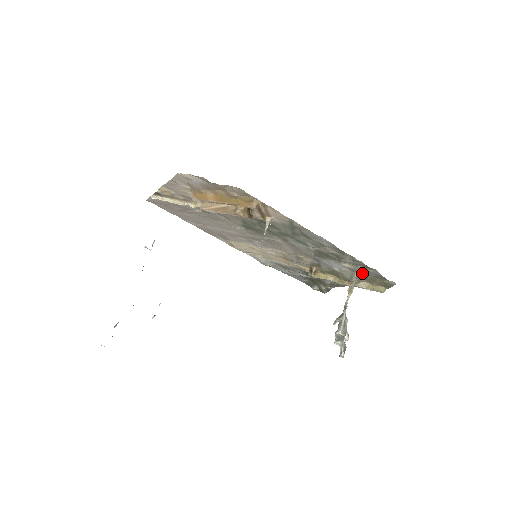
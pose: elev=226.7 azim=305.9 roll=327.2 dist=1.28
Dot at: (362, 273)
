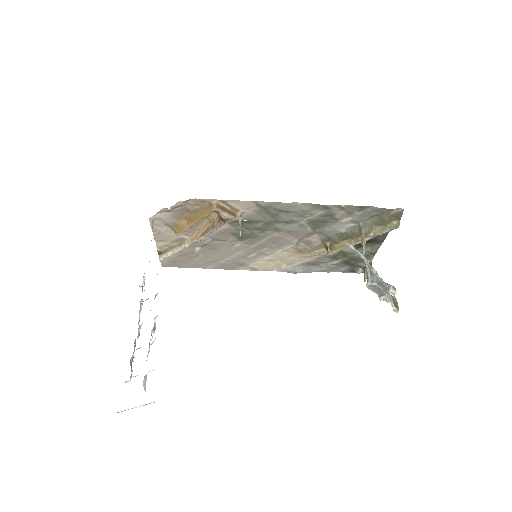
Dot at: (365, 219)
